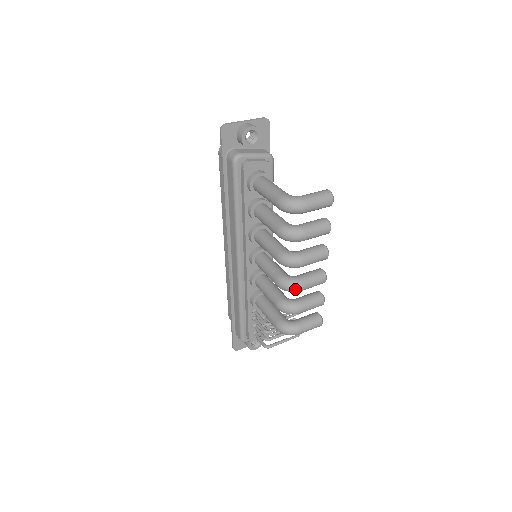
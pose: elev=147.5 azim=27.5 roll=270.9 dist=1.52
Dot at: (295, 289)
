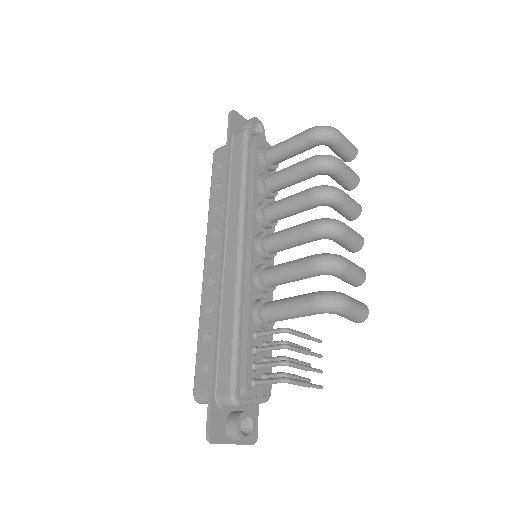
Dot at: (339, 226)
